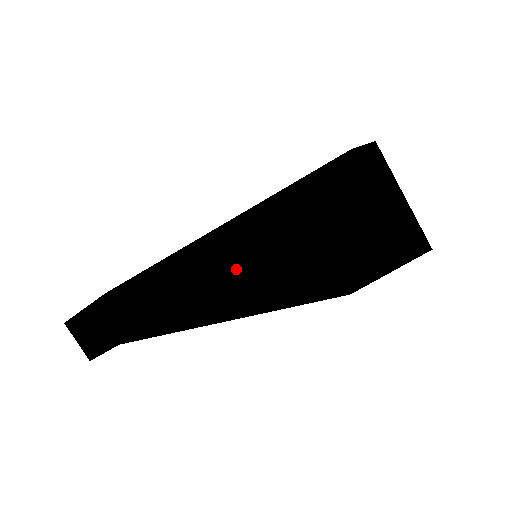
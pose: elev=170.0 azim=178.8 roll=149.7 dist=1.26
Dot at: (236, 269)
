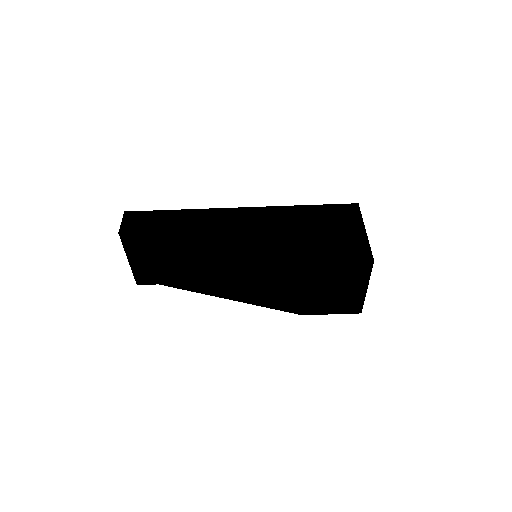
Dot at: (243, 225)
